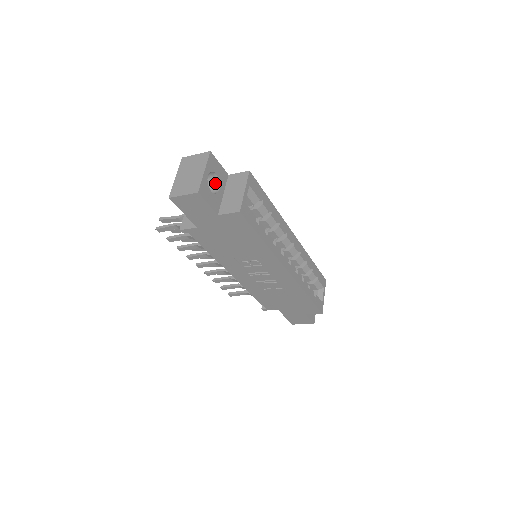
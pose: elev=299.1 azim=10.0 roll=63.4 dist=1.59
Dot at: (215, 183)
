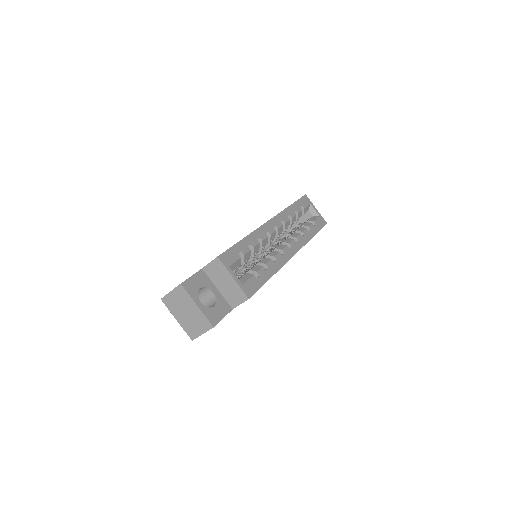
Dot at: (204, 290)
